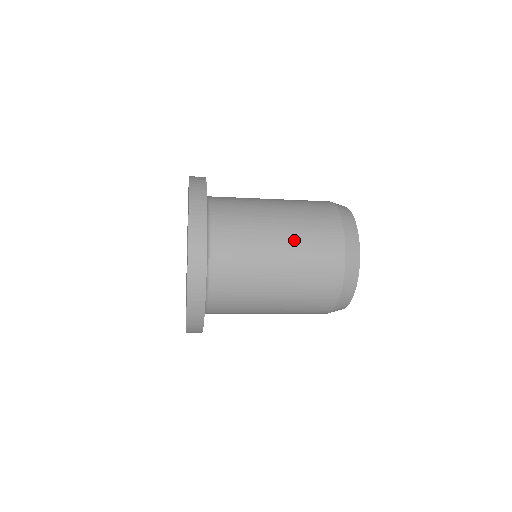
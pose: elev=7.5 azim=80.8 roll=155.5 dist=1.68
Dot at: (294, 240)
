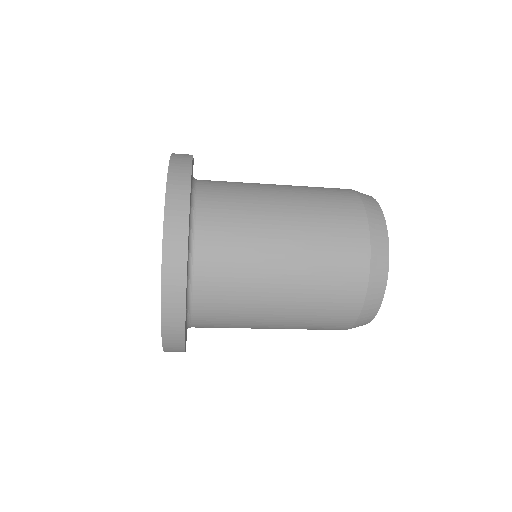
Dot at: (304, 248)
